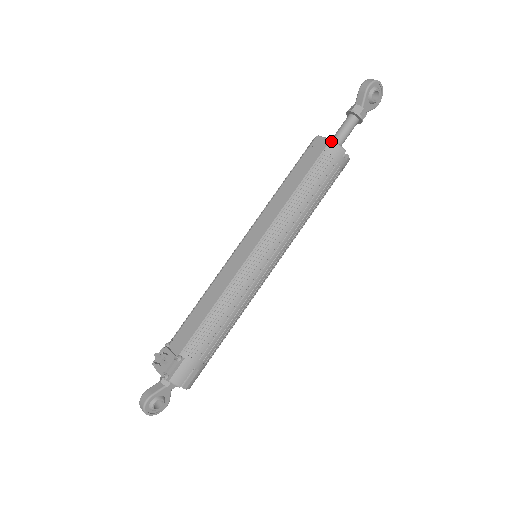
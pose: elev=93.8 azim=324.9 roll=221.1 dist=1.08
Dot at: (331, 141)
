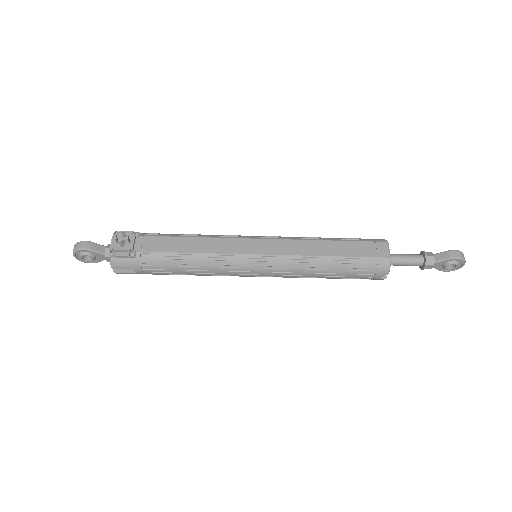
Dot at: (389, 259)
